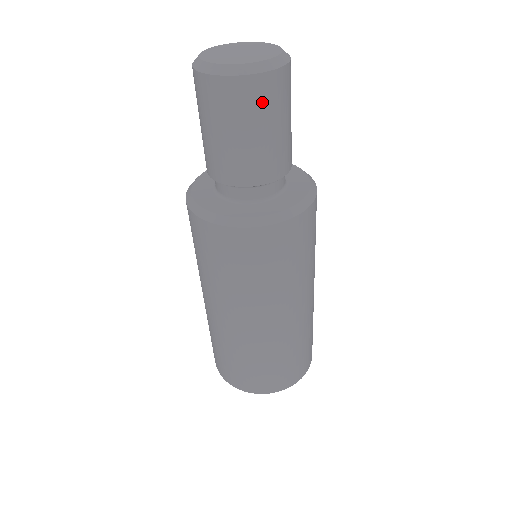
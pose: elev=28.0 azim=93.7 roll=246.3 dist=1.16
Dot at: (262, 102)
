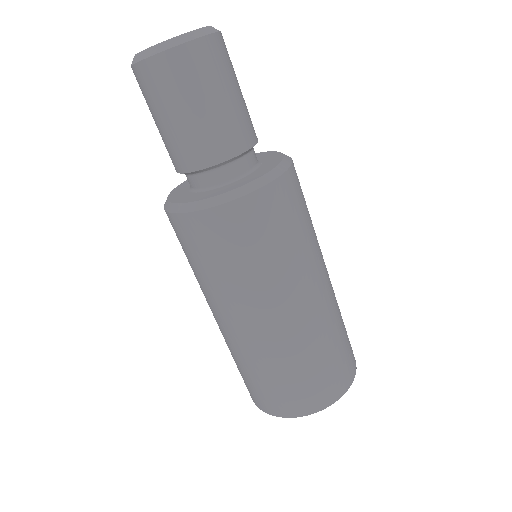
Dot at: (183, 78)
